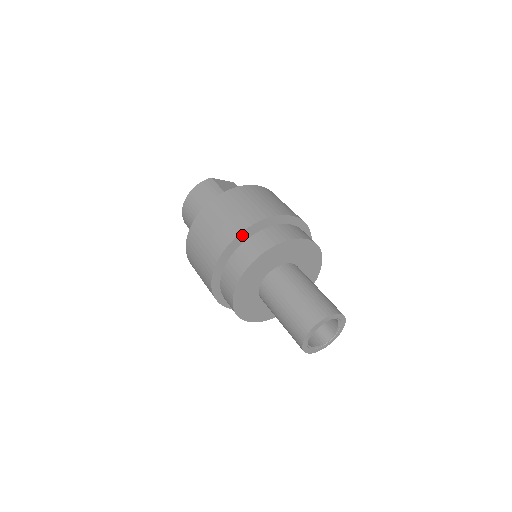
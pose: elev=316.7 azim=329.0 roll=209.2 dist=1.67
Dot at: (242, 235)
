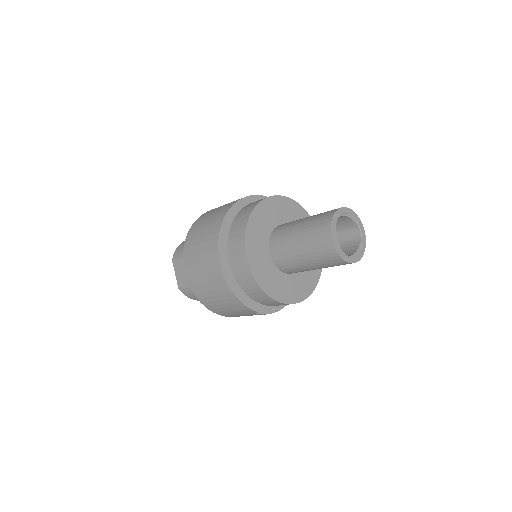
Dot at: occluded
